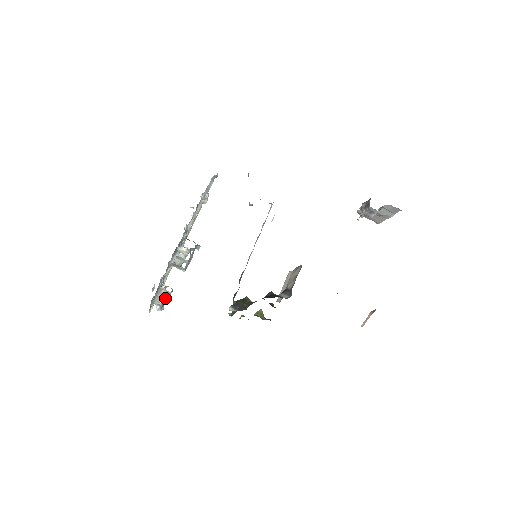
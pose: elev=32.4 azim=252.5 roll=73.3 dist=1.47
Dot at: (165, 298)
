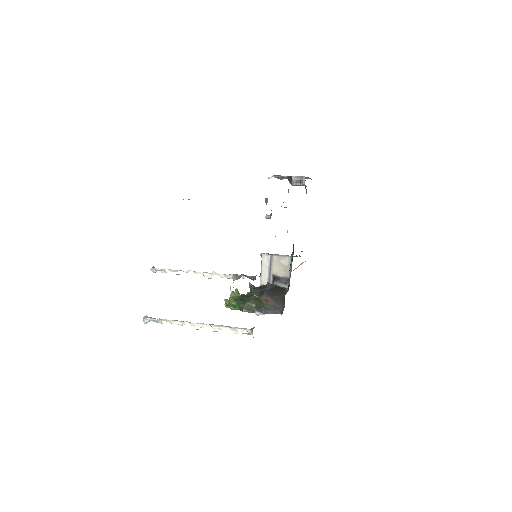
Dot at: occluded
